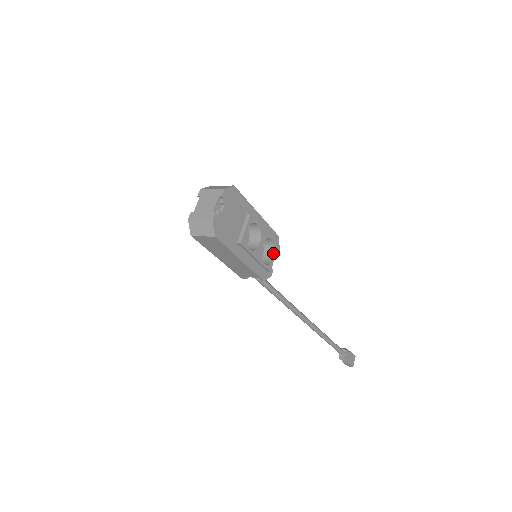
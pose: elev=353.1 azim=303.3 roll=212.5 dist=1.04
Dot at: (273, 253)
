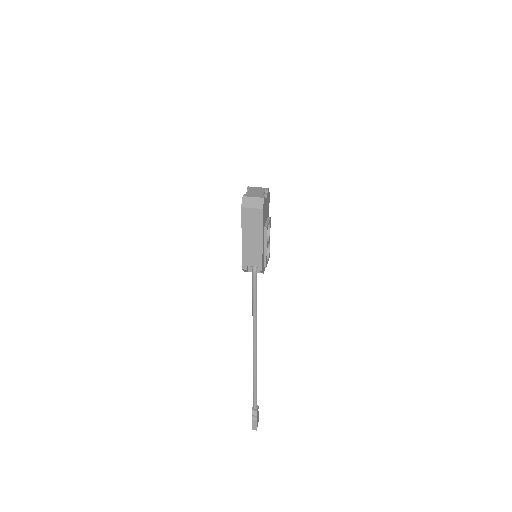
Dot at: (268, 258)
